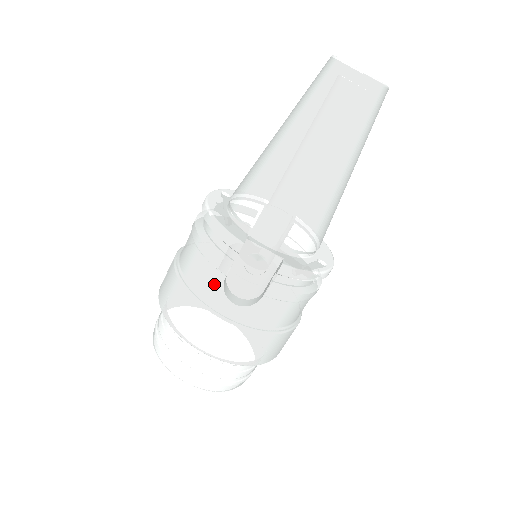
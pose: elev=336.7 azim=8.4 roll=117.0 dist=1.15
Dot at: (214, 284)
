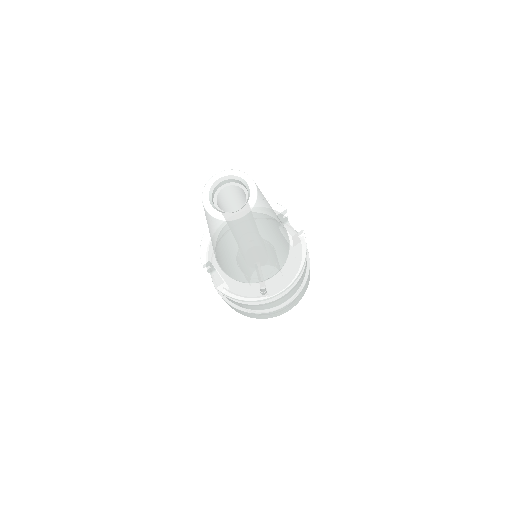
Dot at: occluded
